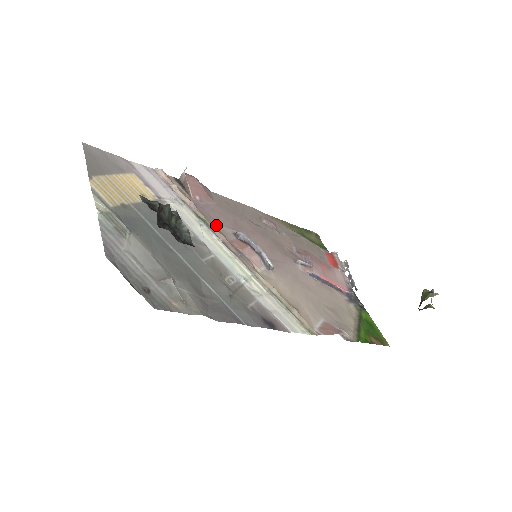
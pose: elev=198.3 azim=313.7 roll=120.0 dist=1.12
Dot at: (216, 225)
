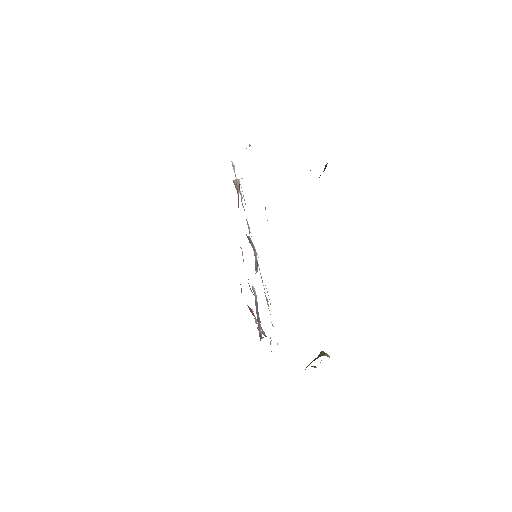
Dot at: occluded
